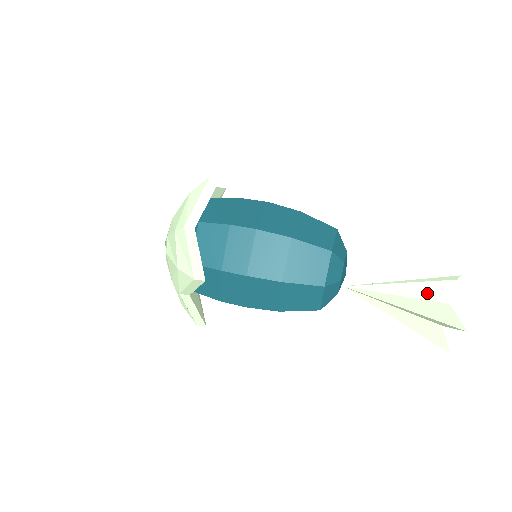
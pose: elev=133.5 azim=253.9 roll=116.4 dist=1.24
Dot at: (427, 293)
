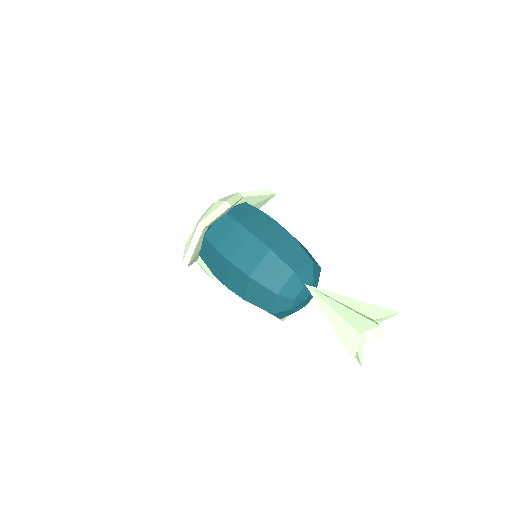
Dot at: (362, 308)
